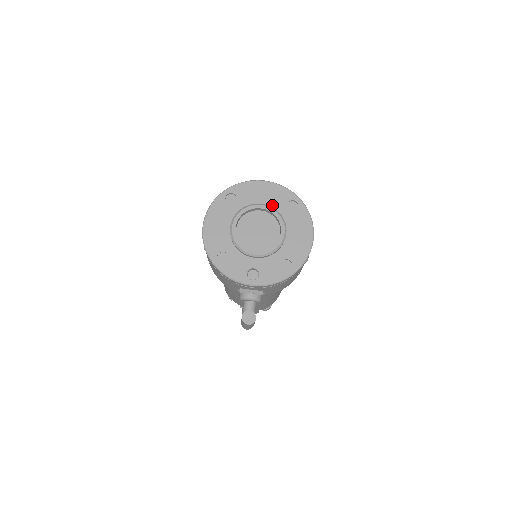
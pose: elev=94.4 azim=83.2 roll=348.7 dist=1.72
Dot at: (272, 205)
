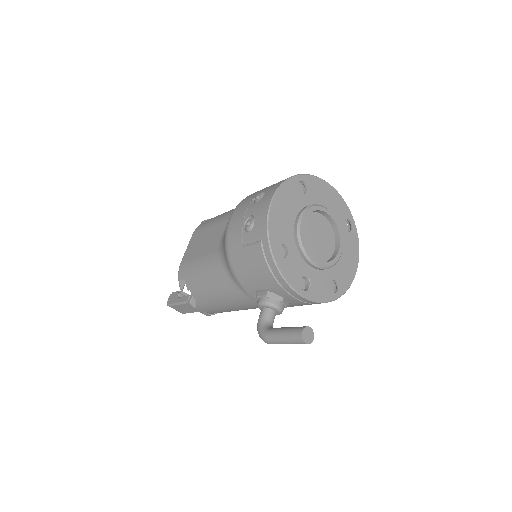
Dot at: occluded
